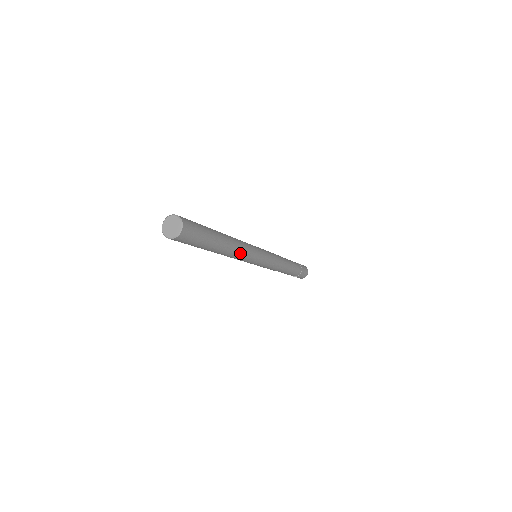
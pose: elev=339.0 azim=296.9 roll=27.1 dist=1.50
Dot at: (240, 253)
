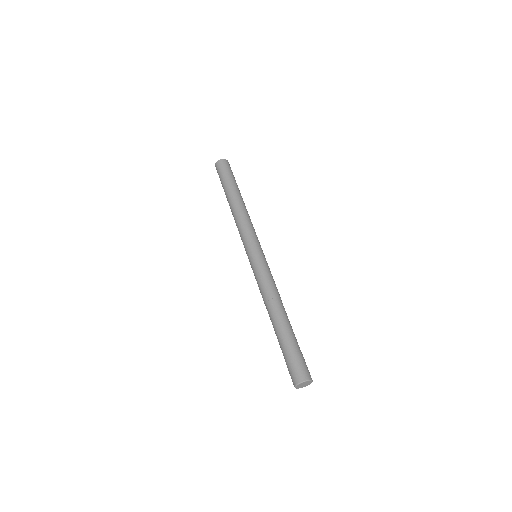
Dot at: (241, 217)
